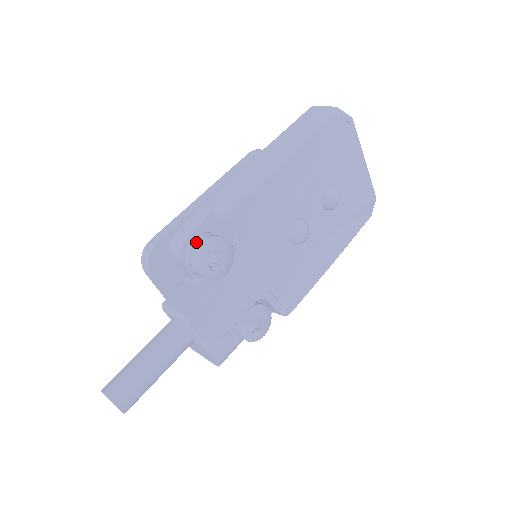
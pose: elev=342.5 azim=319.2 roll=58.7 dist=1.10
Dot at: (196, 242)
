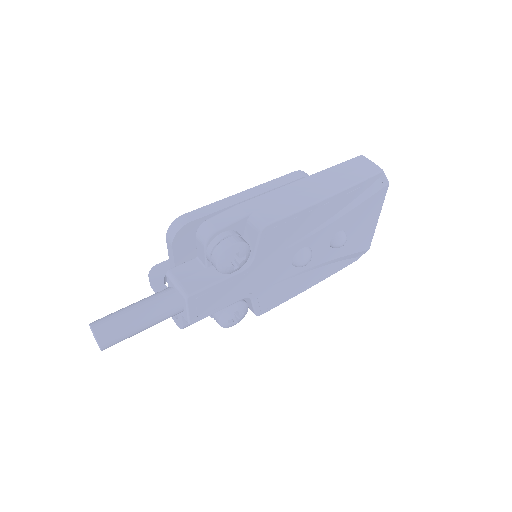
Dot at: (224, 238)
